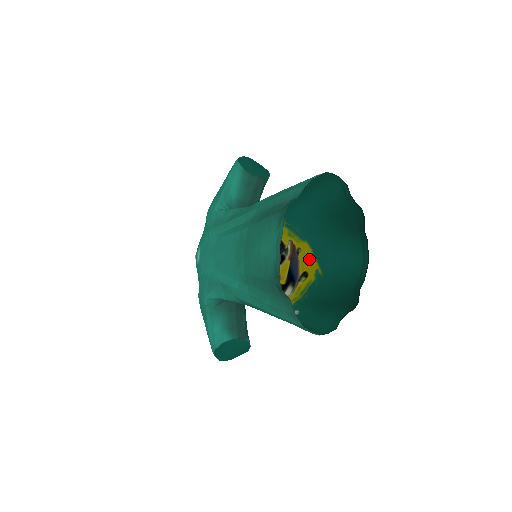
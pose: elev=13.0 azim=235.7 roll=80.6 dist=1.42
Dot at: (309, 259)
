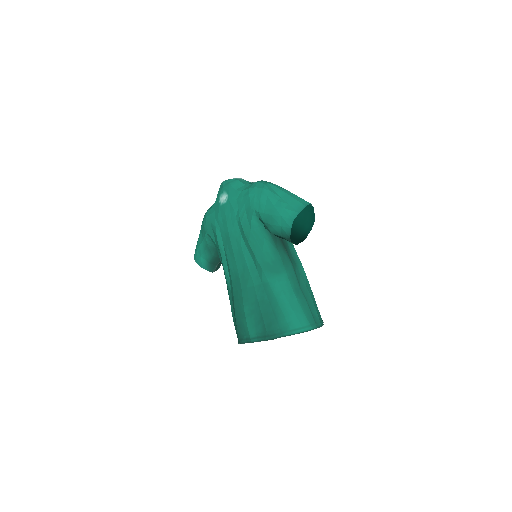
Dot at: occluded
